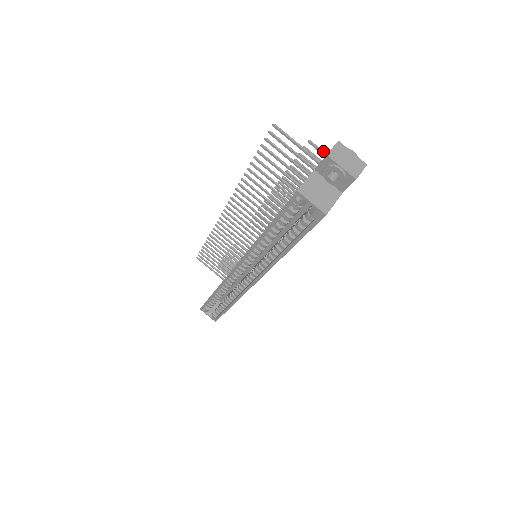
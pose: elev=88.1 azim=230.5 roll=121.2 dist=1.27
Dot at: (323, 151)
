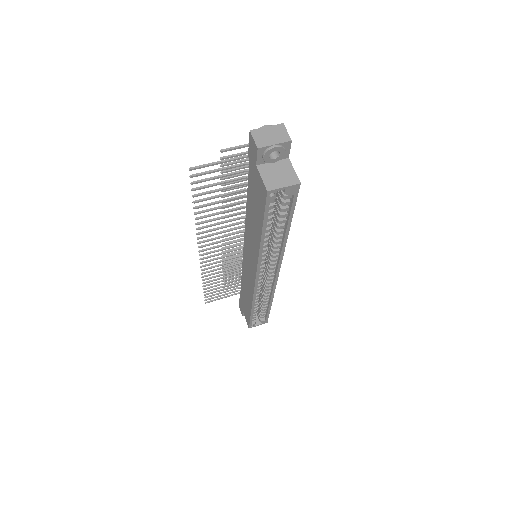
Dot at: (237, 146)
